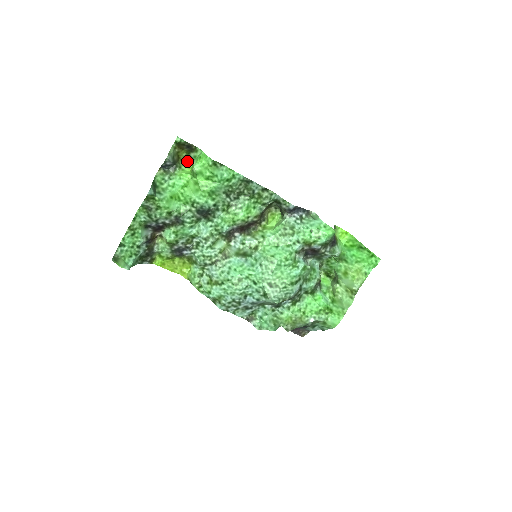
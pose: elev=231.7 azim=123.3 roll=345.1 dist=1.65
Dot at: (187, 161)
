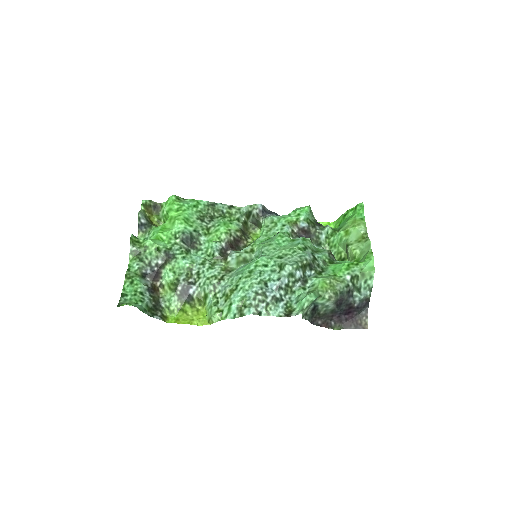
Dot at: occluded
